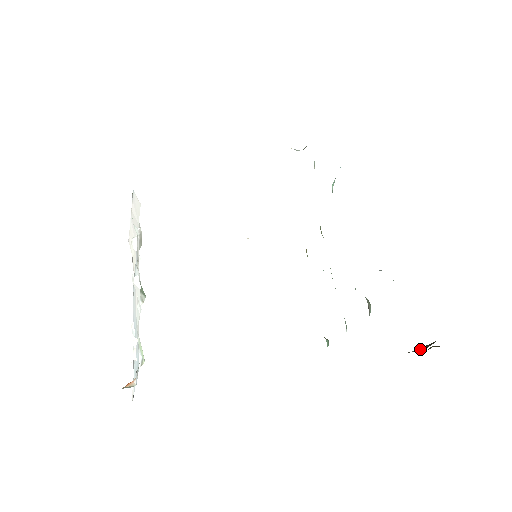
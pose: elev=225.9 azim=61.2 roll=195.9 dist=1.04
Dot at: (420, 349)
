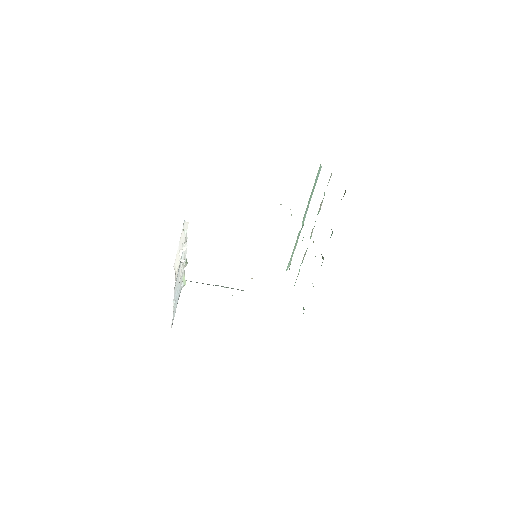
Dot at: occluded
